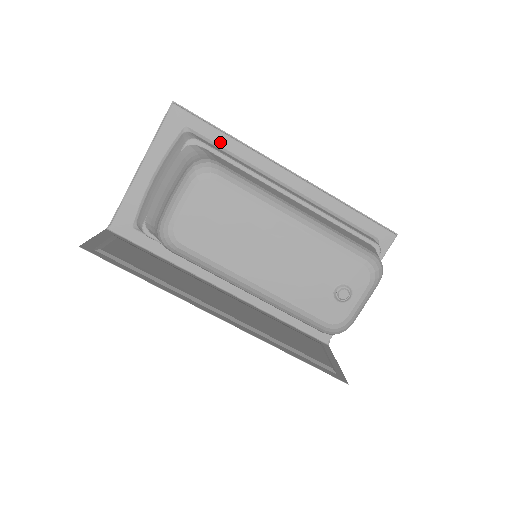
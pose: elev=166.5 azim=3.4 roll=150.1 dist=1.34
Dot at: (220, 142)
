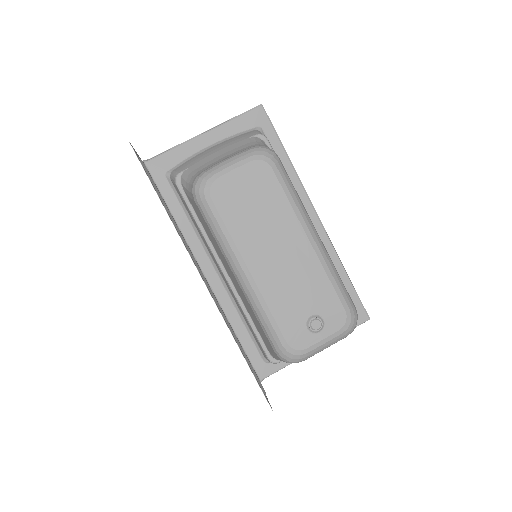
Dot at: (278, 156)
